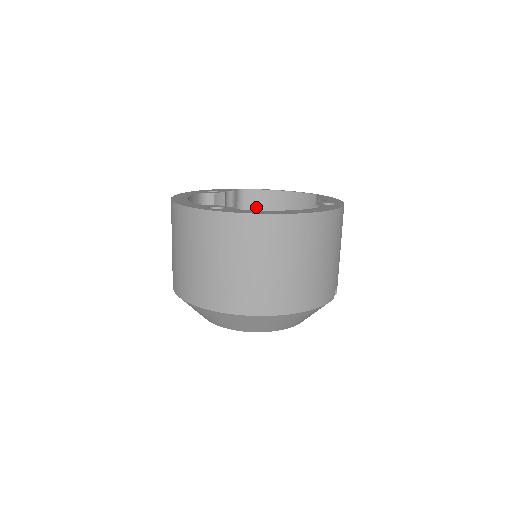
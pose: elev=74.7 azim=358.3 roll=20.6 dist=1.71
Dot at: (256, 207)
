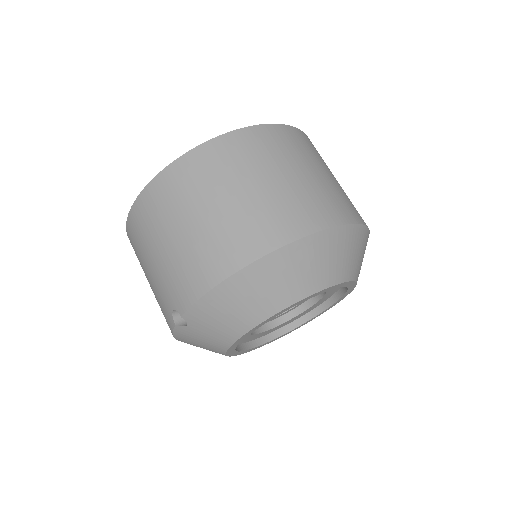
Dot at: occluded
